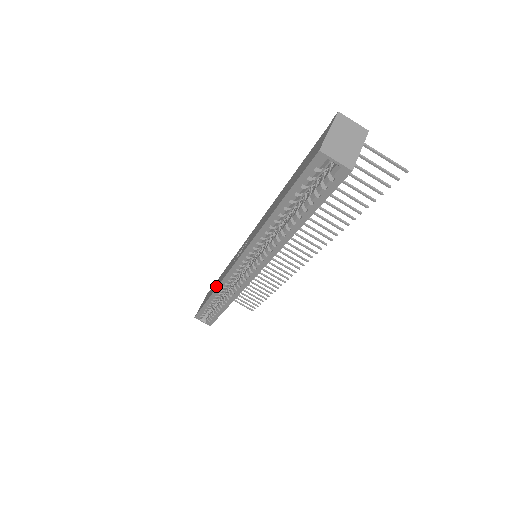
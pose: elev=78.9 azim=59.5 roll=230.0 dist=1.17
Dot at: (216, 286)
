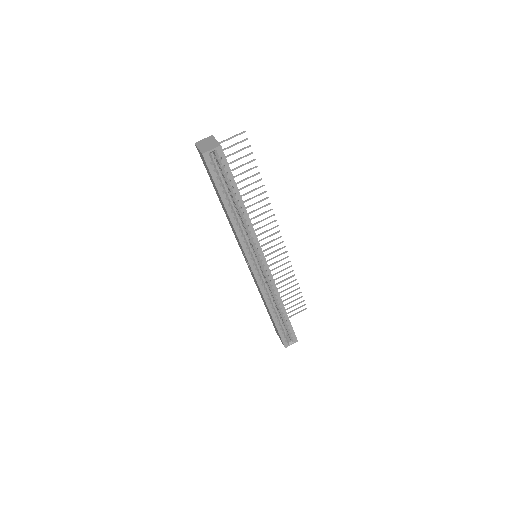
Dot at: (265, 303)
